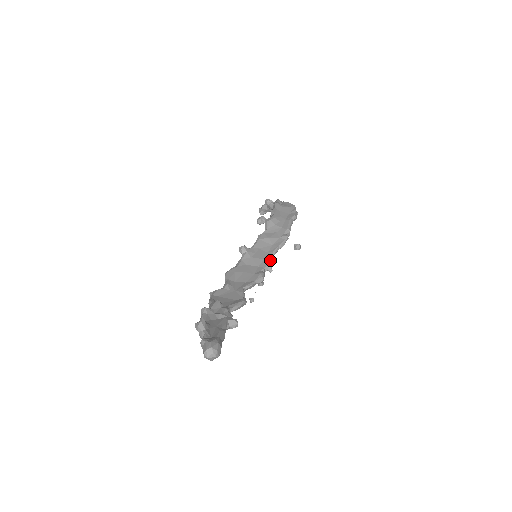
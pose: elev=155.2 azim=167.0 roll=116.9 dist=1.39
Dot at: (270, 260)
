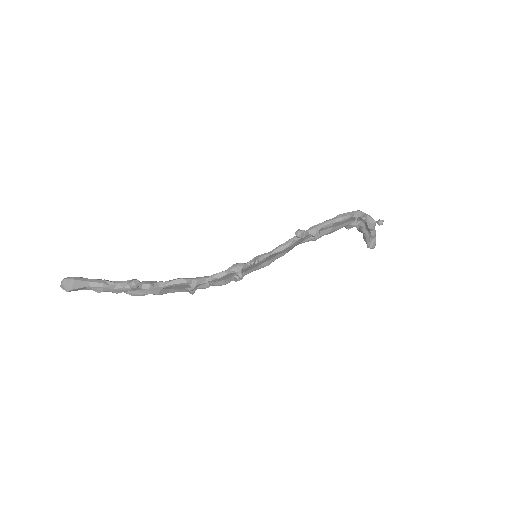
Dot at: (264, 254)
